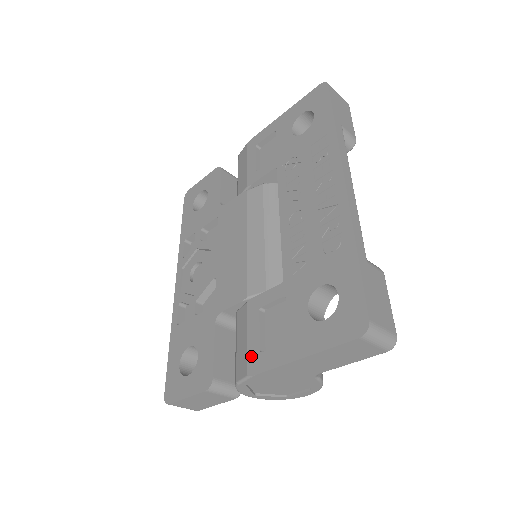
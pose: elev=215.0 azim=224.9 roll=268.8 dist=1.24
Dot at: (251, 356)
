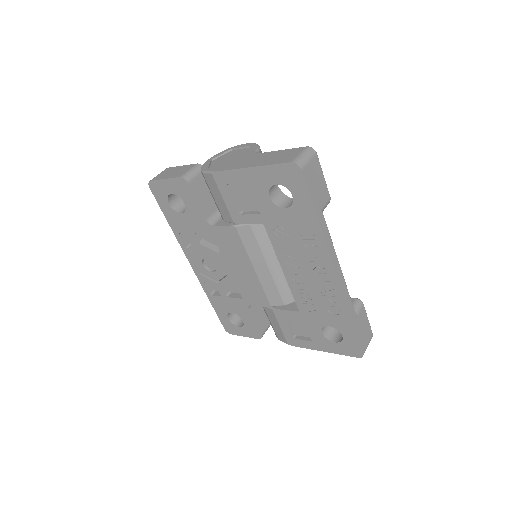
Dot at: (287, 338)
